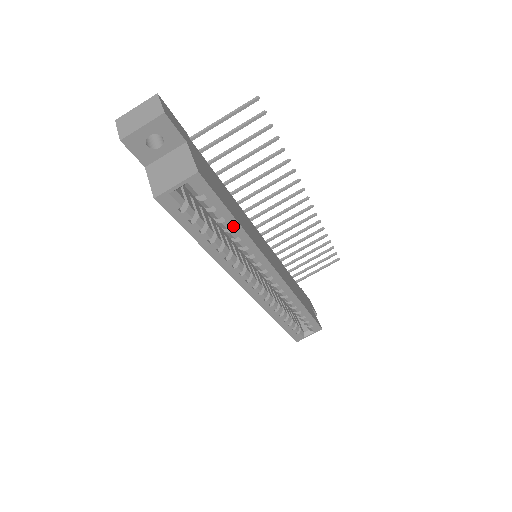
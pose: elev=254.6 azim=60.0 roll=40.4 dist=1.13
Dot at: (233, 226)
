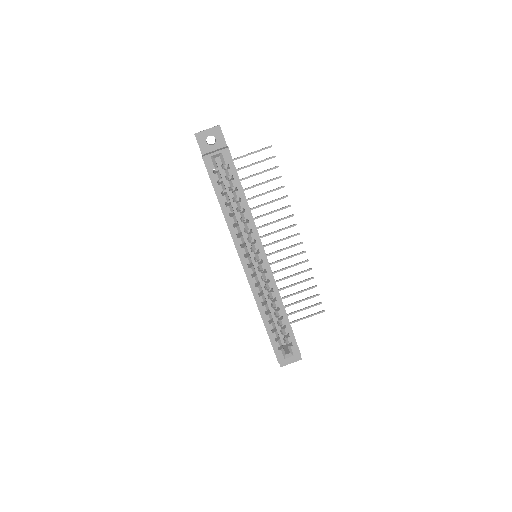
Dot at: (242, 197)
